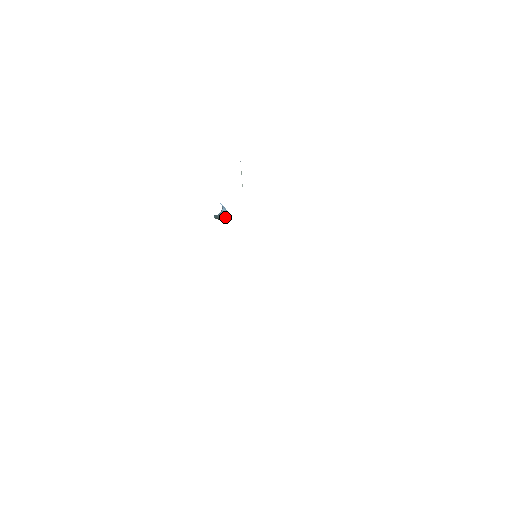
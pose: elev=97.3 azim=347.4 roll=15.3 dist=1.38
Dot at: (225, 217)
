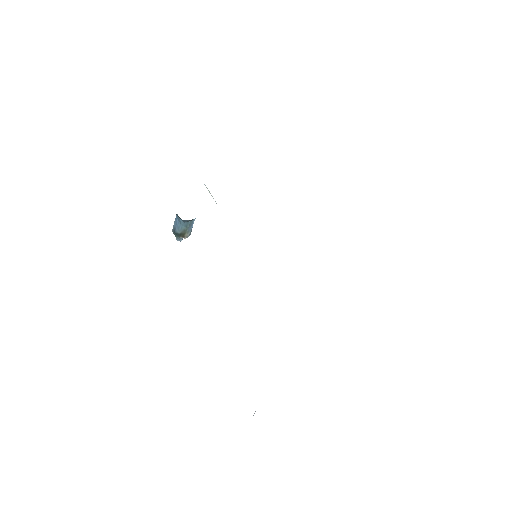
Dot at: (189, 234)
